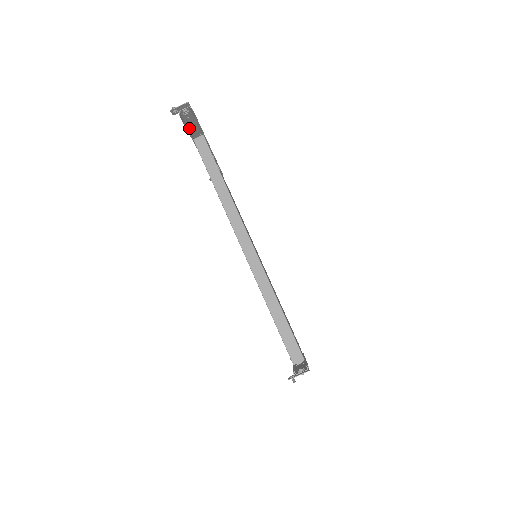
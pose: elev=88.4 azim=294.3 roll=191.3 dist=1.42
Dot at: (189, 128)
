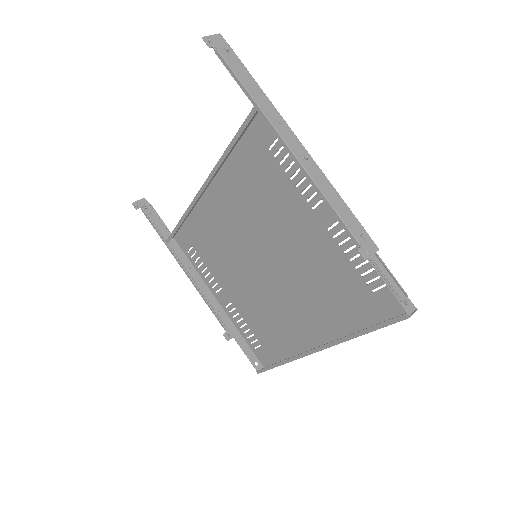
Dot at: (157, 230)
